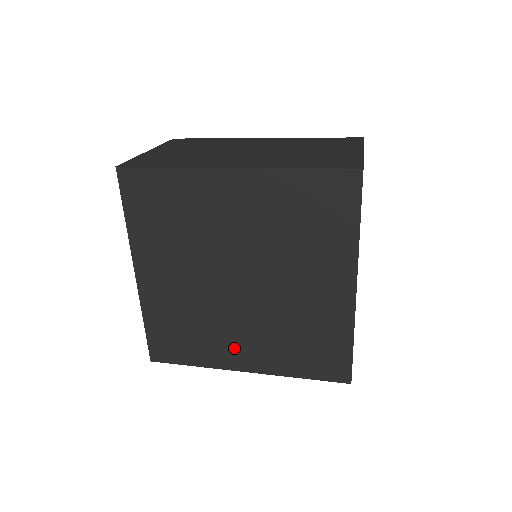
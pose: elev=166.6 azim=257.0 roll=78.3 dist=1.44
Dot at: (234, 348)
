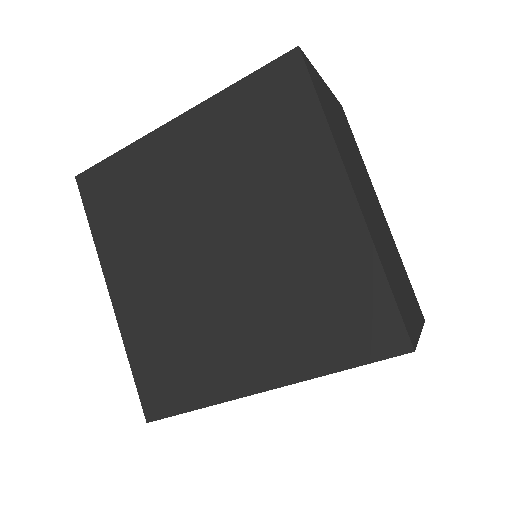
Dot at: (238, 356)
